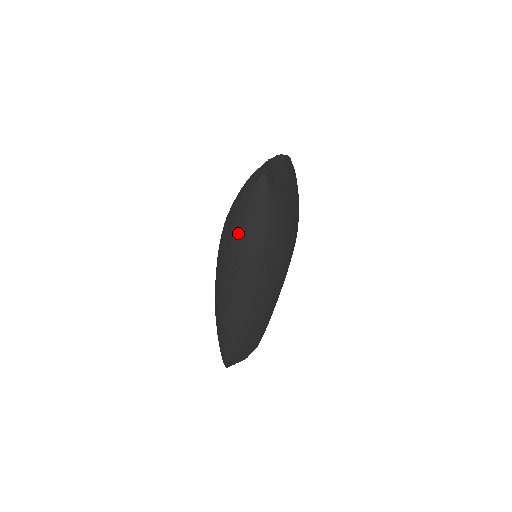
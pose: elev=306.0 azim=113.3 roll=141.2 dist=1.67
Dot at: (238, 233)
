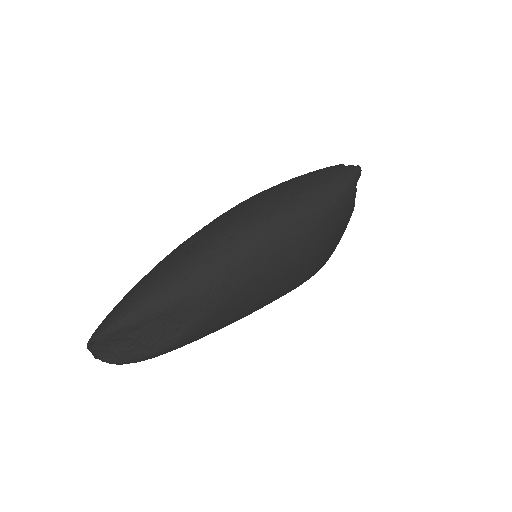
Dot at: (291, 188)
